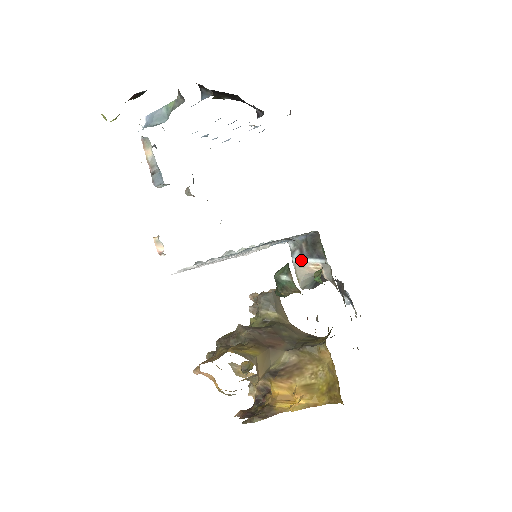
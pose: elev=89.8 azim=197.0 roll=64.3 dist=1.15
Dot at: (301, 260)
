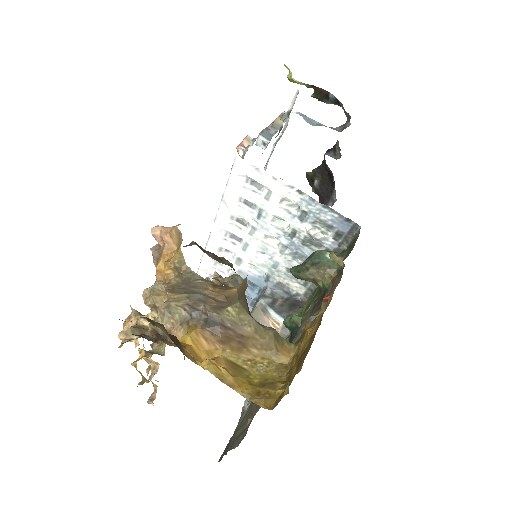
Dot at: (267, 307)
